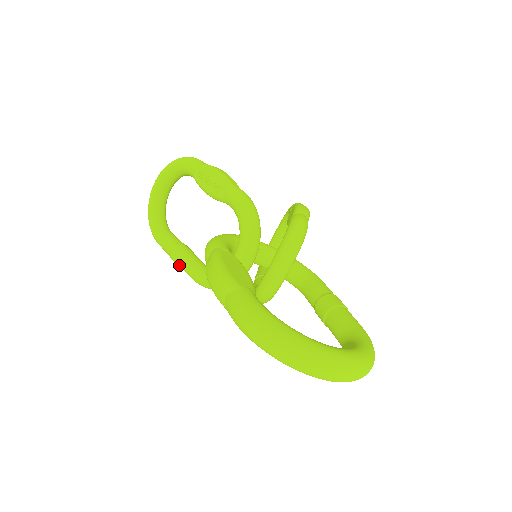
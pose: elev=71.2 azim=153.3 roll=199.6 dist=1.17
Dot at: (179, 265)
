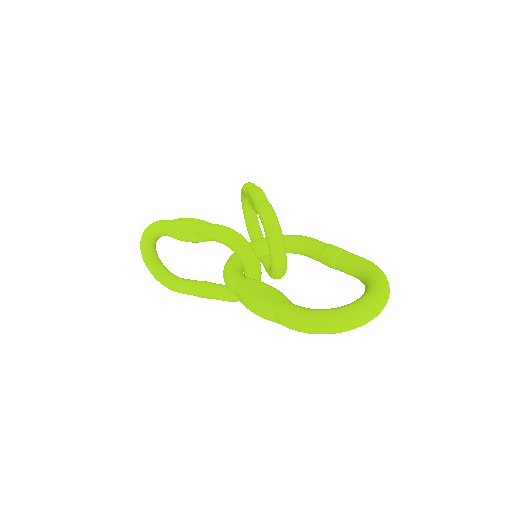
Dot at: (209, 298)
